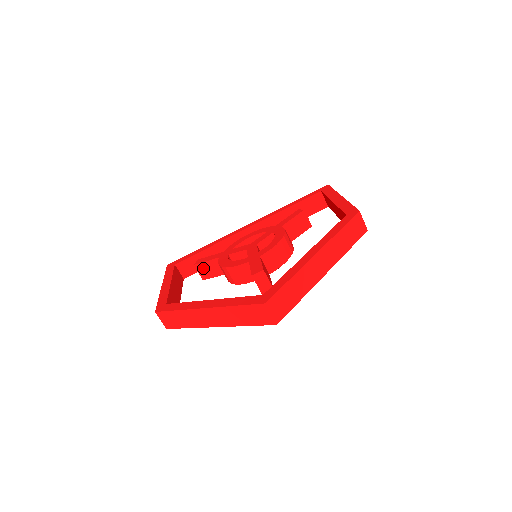
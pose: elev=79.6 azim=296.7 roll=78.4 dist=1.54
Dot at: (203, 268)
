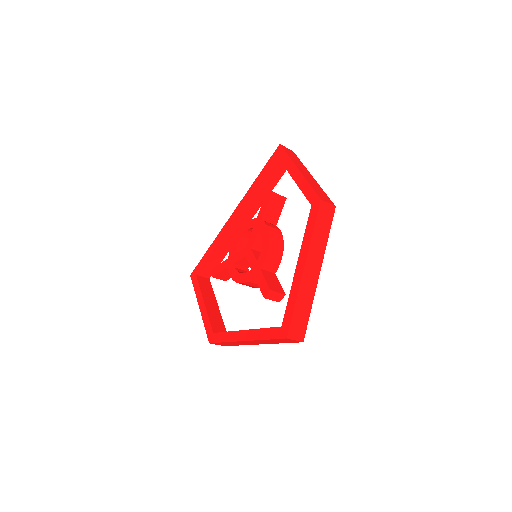
Dot at: (220, 276)
